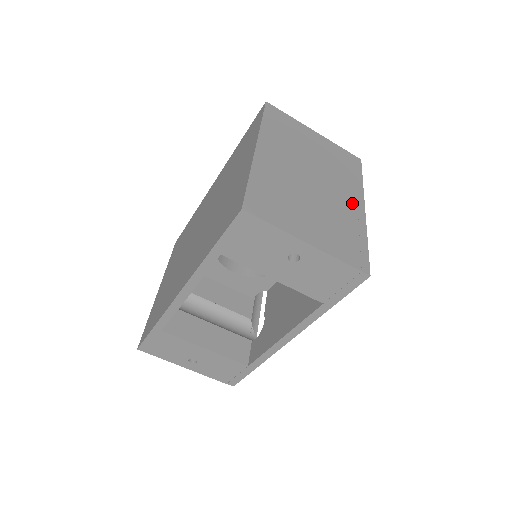
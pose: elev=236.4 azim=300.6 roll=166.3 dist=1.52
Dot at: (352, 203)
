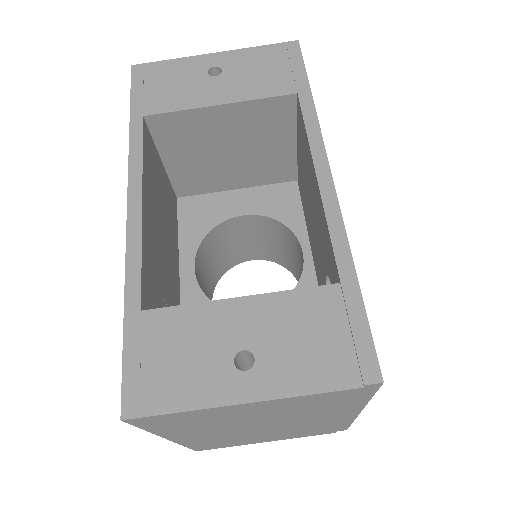
Dot at: occluded
